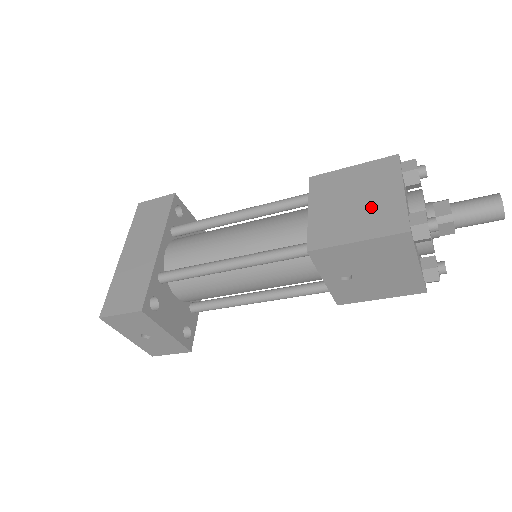
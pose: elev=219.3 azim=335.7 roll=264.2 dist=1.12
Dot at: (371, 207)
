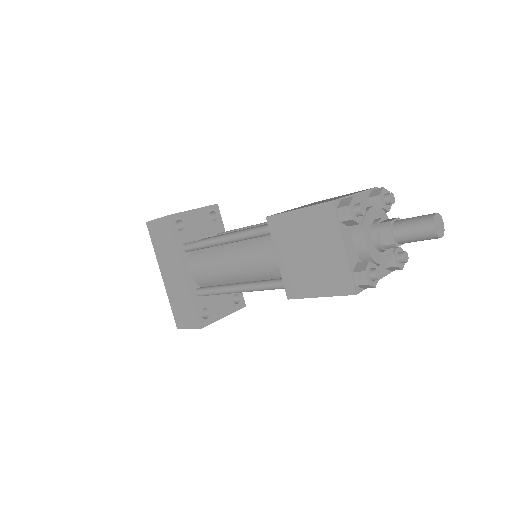
Dot at: (322, 263)
